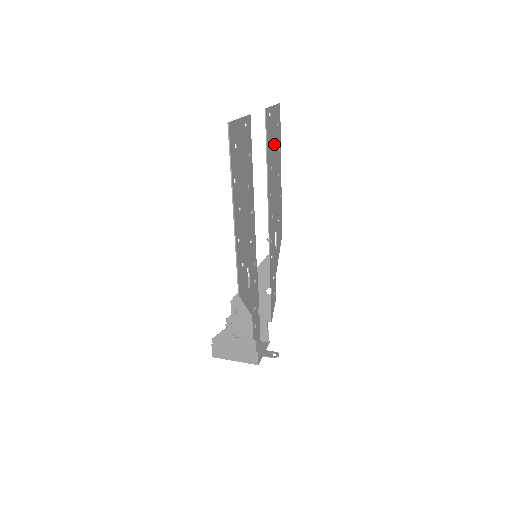
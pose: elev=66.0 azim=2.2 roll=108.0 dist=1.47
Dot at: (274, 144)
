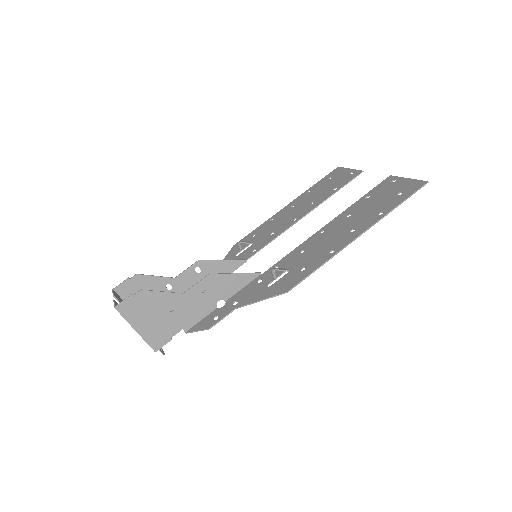
Dot at: (323, 189)
